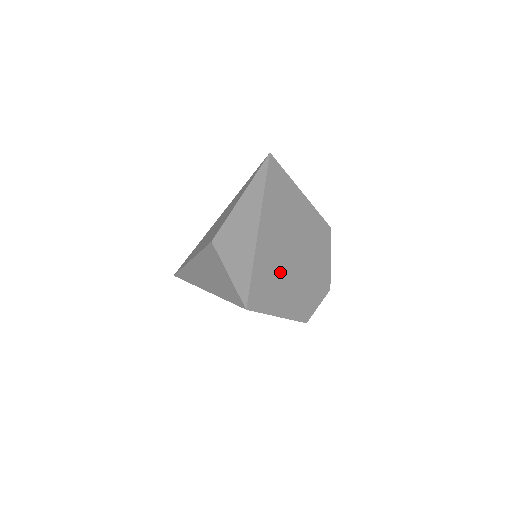
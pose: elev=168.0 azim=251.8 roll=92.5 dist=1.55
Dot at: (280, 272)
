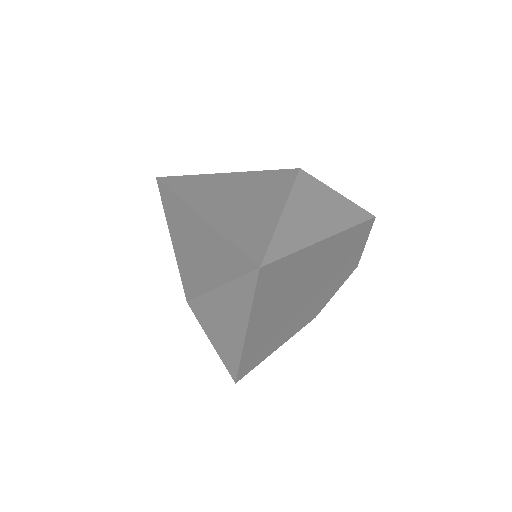
Dot at: (280, 328)
